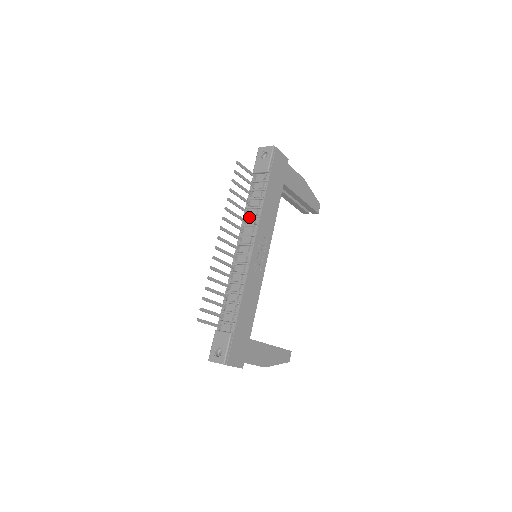
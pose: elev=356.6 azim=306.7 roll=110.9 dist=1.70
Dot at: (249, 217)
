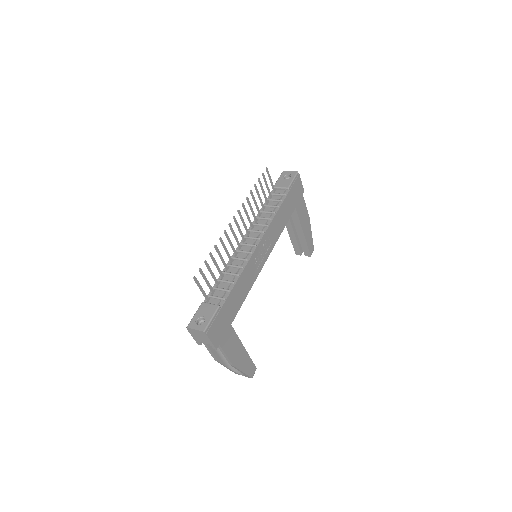
Dot at: (261, 218)
